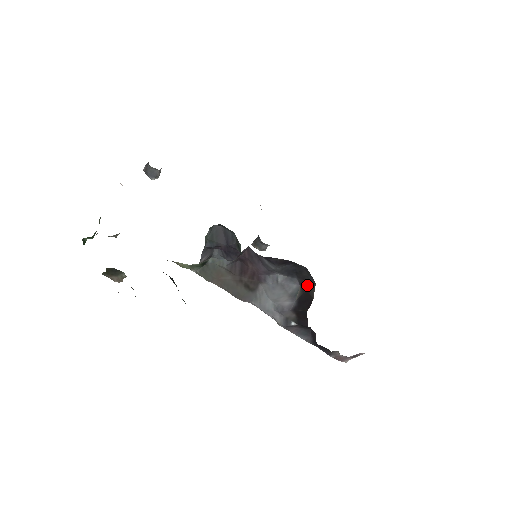
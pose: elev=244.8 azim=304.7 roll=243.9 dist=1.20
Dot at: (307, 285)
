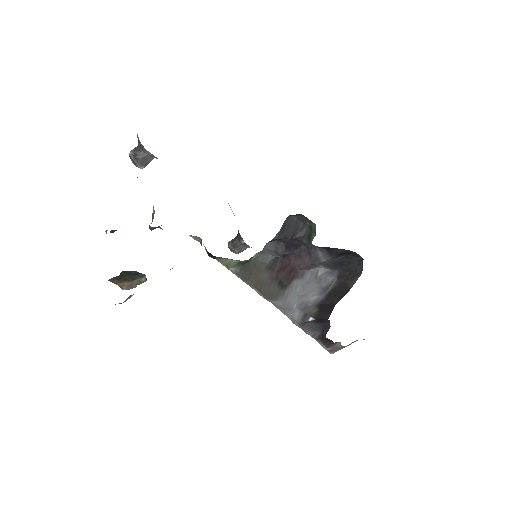
Dot at: (348, 276)
